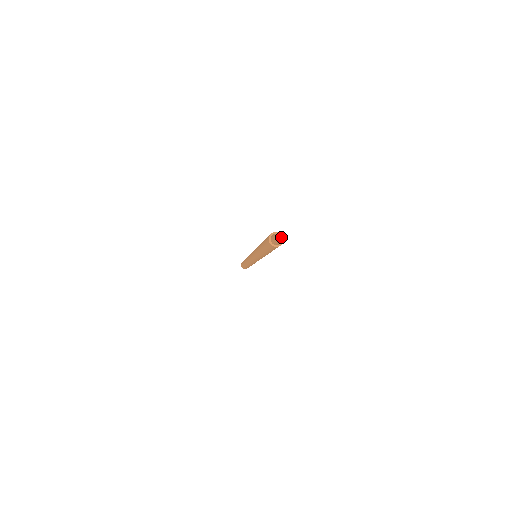
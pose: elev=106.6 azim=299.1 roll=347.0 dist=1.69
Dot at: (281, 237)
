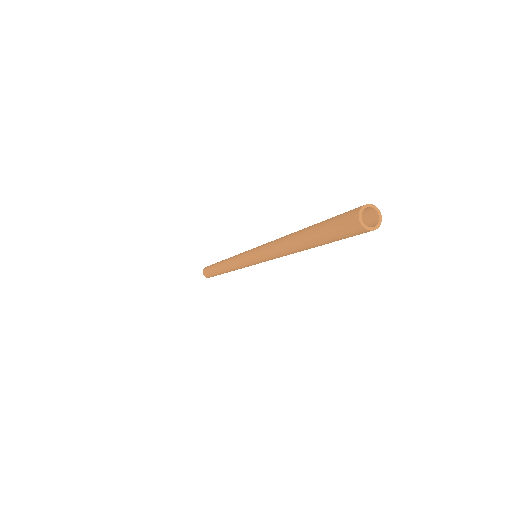
Dot at: (372, 208)
